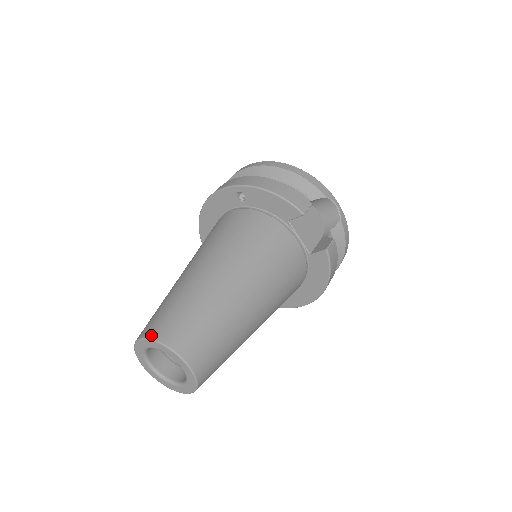
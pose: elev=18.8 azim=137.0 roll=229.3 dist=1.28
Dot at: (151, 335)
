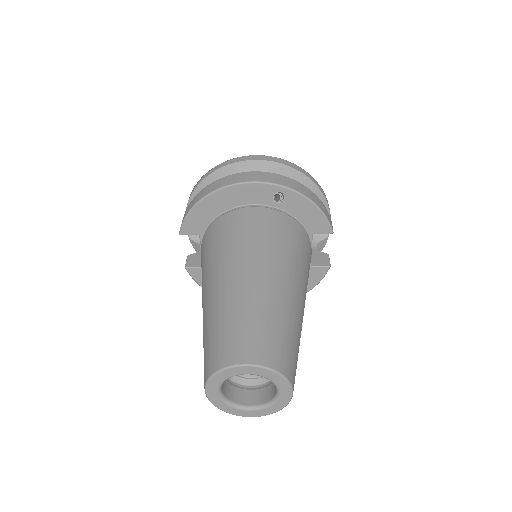
Dot at: (263, 362)
